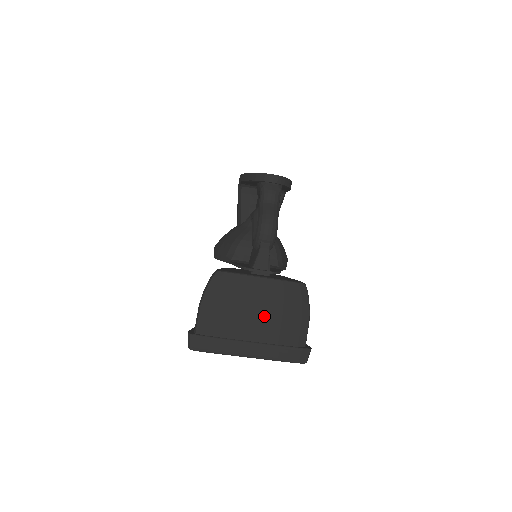
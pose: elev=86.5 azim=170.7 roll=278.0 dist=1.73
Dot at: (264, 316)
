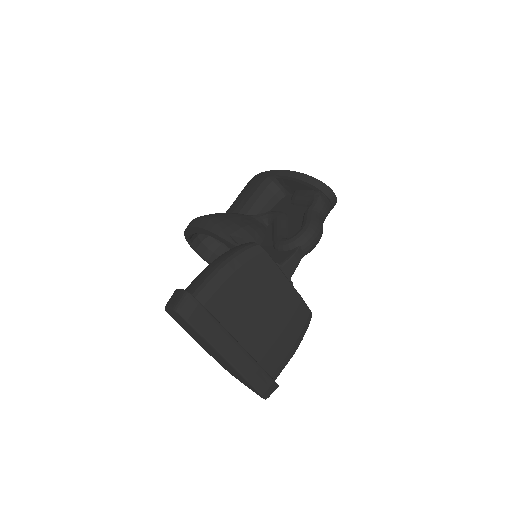
Dot at: (267, 324)
